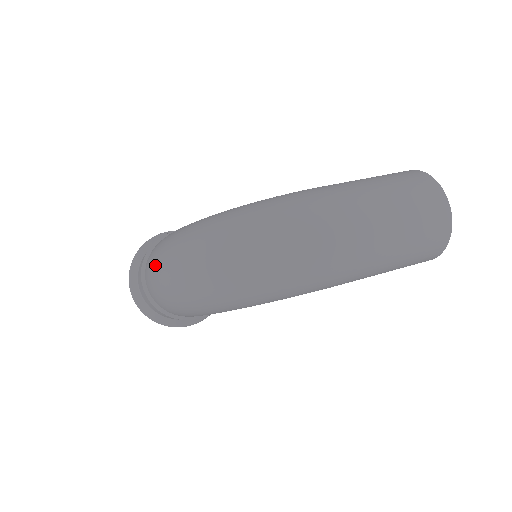
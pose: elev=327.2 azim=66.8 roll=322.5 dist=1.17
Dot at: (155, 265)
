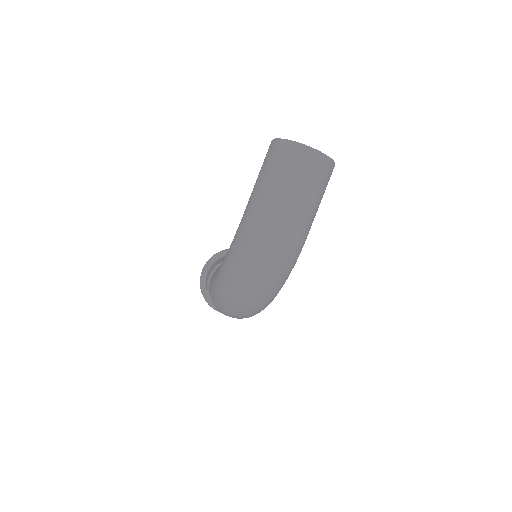
Dot at: occluded
